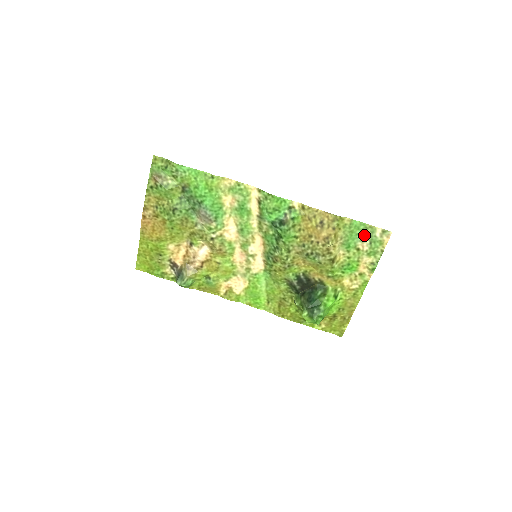
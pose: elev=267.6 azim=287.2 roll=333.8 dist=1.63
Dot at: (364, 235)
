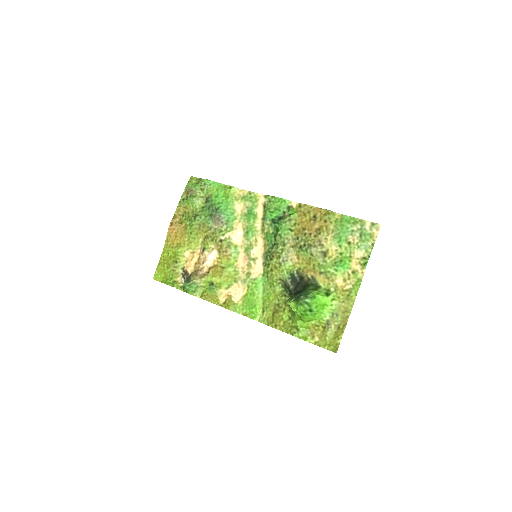
Dot at: (354, 228)
